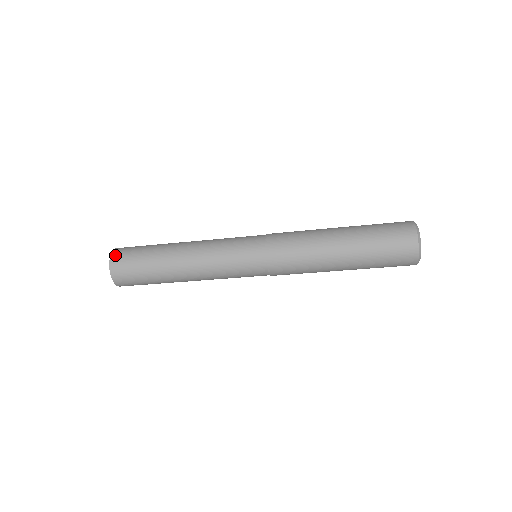
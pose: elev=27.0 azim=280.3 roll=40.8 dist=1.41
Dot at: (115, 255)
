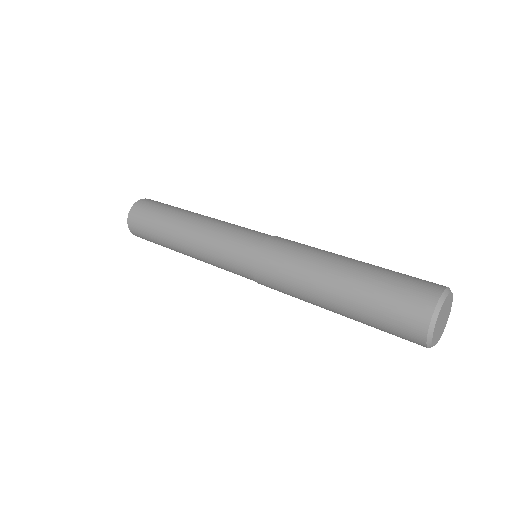
Dot at: (138, 204)
